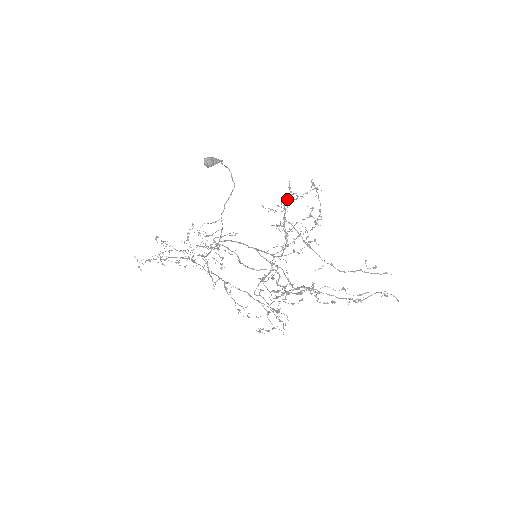
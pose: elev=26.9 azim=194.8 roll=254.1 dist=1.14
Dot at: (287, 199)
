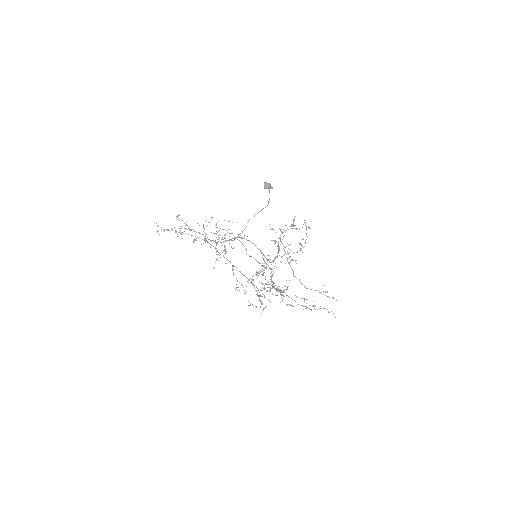
Dot at: occluded
